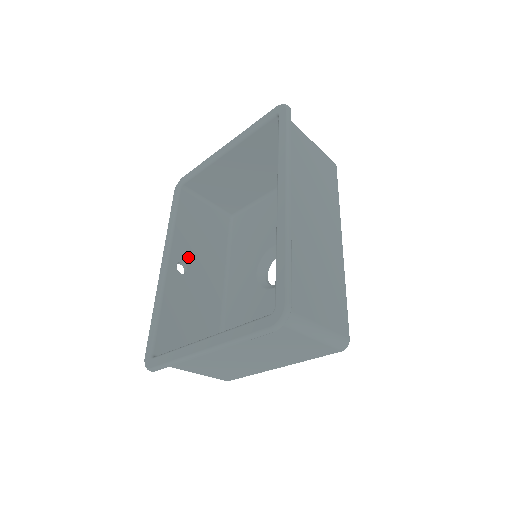
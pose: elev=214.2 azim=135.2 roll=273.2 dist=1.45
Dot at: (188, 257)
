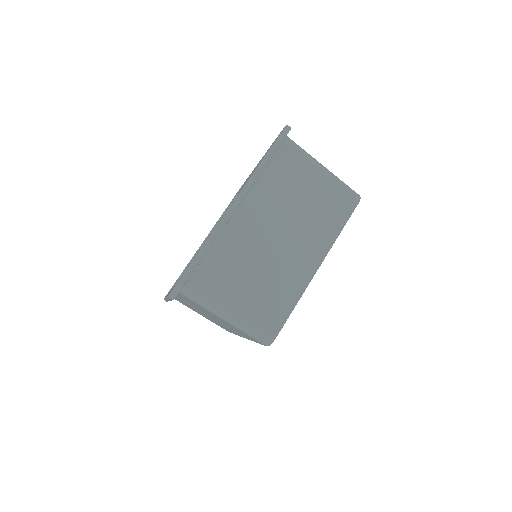
Dot at: occluded
